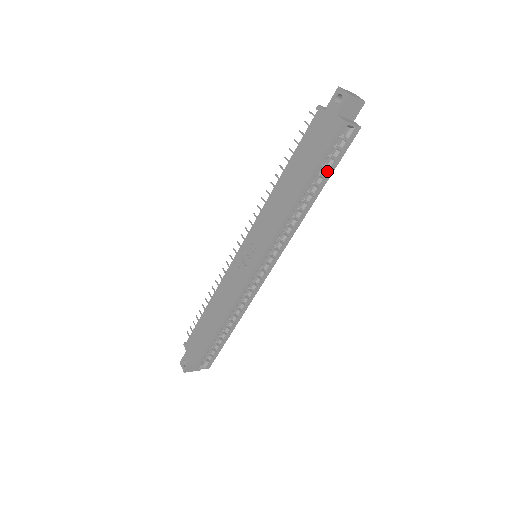
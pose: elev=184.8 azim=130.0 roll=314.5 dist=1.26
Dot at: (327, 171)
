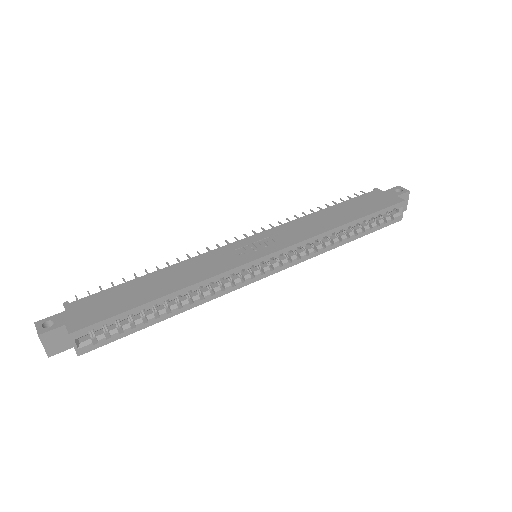
Dot at: (368, 228)
